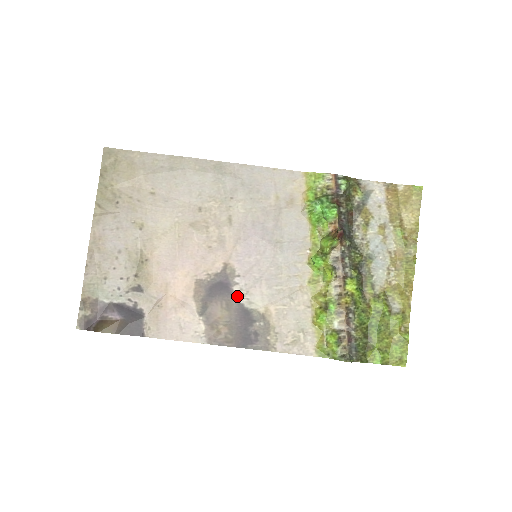
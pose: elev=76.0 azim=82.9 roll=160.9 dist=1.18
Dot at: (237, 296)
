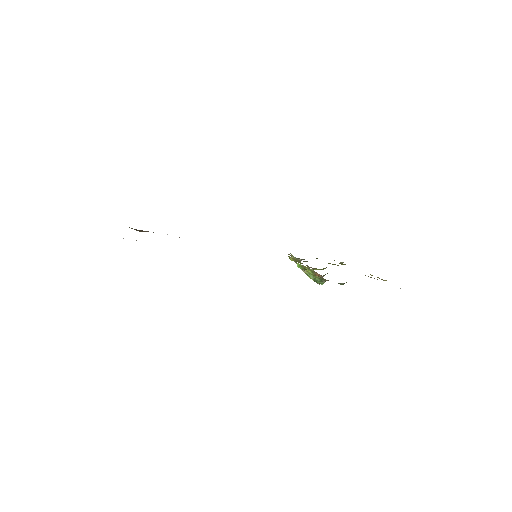
Dot at: occluded
